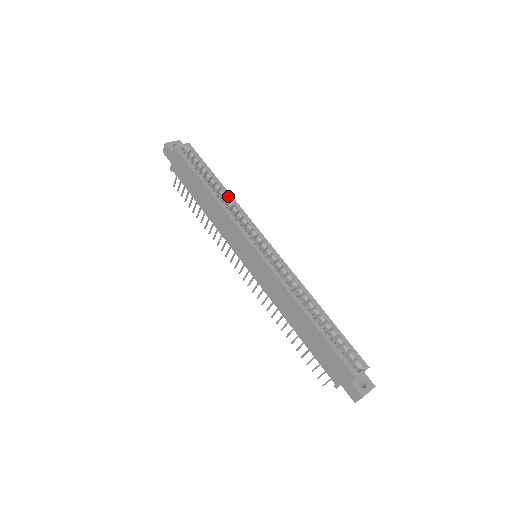
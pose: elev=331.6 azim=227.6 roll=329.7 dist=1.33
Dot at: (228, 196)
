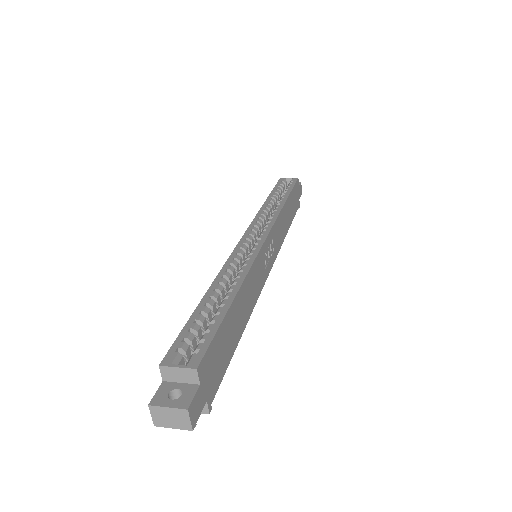
Dot at: (279, 205)
